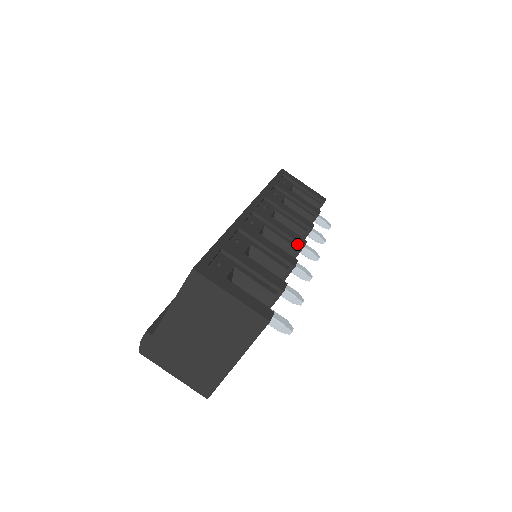
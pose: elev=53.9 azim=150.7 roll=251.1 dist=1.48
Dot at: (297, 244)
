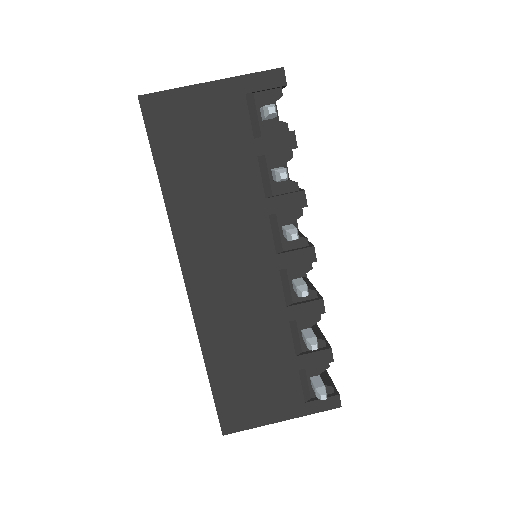
Dot at: (309, 245)
